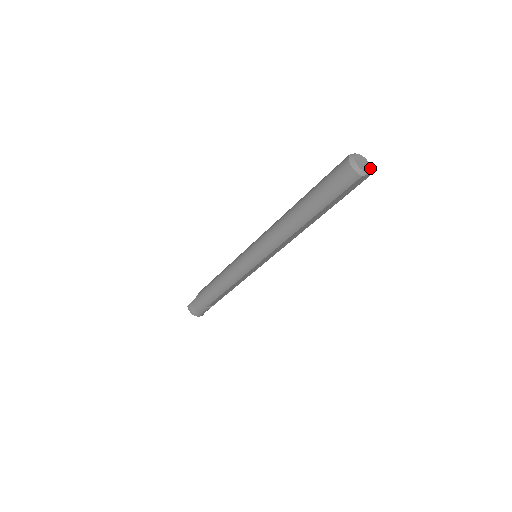
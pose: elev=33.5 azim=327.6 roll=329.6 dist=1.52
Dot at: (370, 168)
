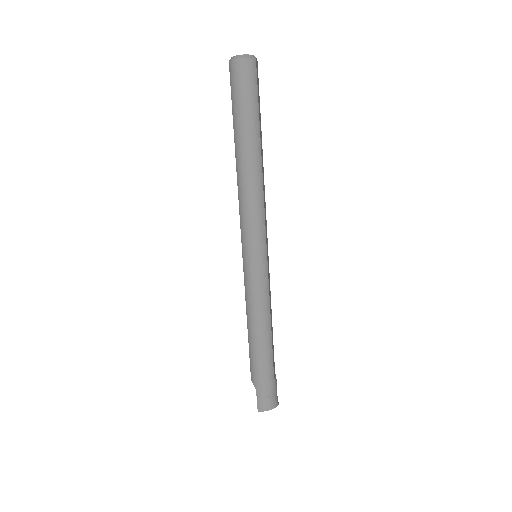
Dot at: occluded
